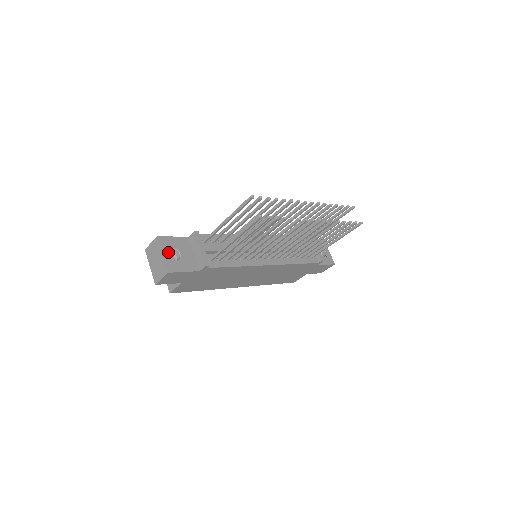
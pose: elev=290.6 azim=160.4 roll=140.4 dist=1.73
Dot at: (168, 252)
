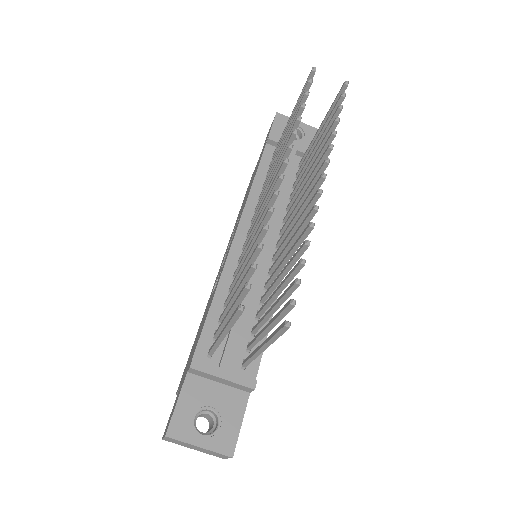
Dot at: occluded
